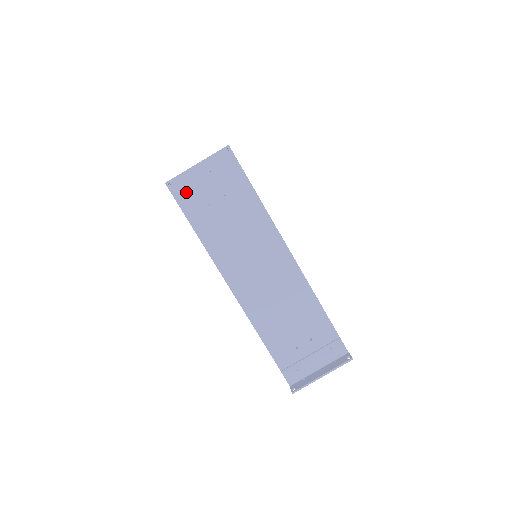
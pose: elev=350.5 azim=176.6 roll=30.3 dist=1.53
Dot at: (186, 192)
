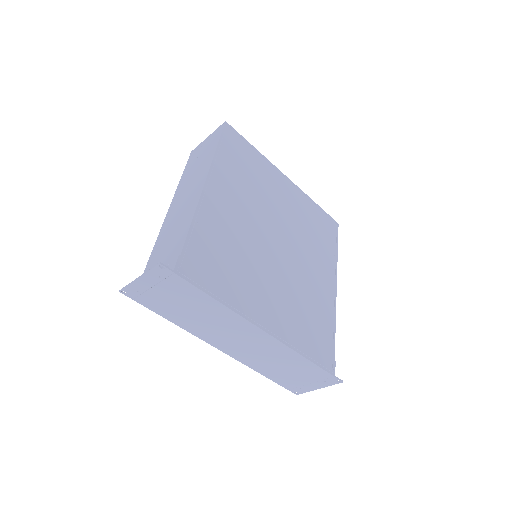
Dot at: (194, 154)
